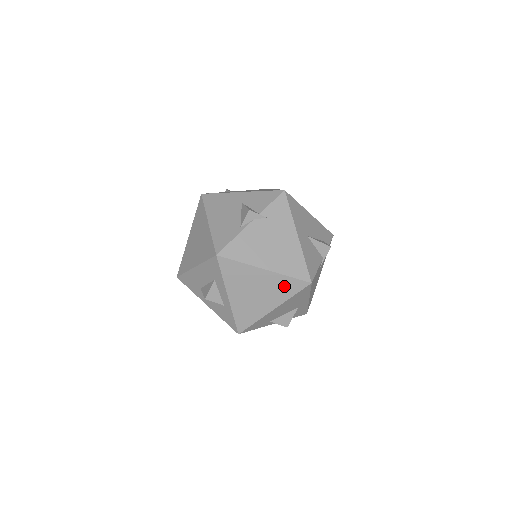
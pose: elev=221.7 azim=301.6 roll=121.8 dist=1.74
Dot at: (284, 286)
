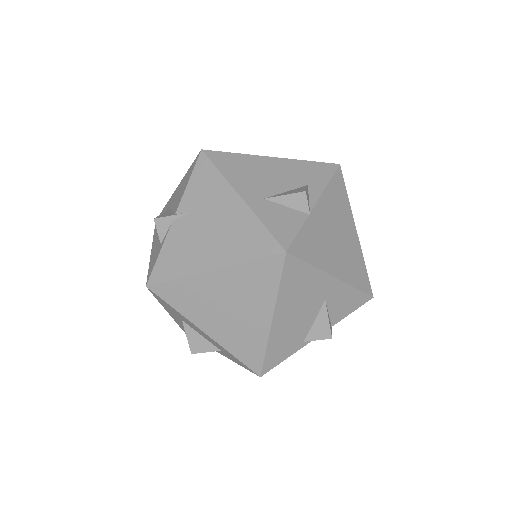
Dot at: occluded
